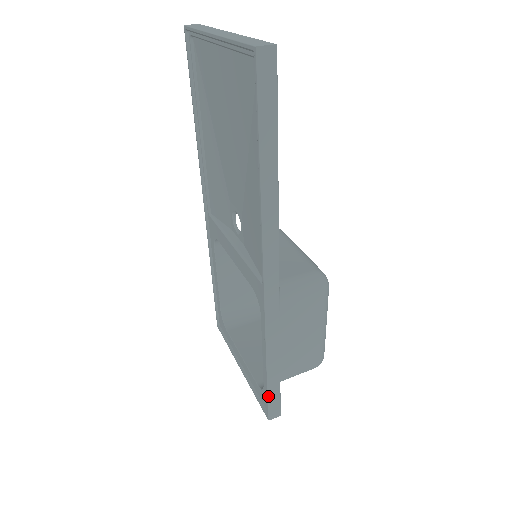
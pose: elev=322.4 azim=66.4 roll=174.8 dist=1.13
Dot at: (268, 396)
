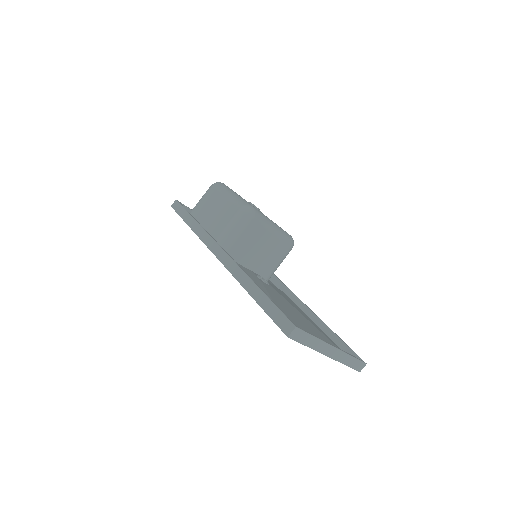
Dot at: occluded
